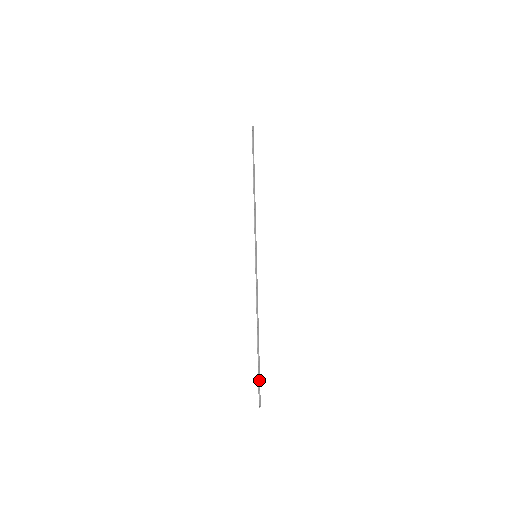
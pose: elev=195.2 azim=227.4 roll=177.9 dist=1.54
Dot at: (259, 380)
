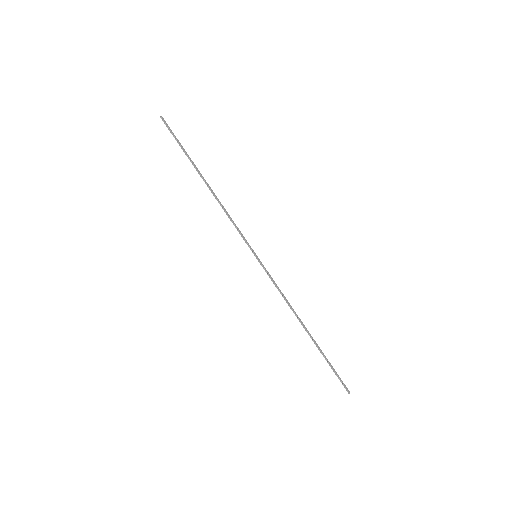
Dot at: (334, 371)
